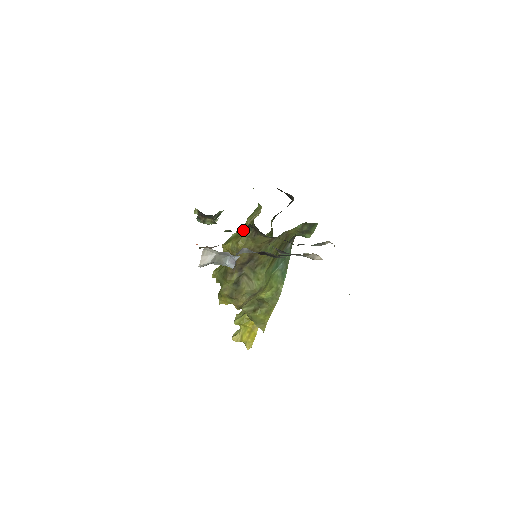
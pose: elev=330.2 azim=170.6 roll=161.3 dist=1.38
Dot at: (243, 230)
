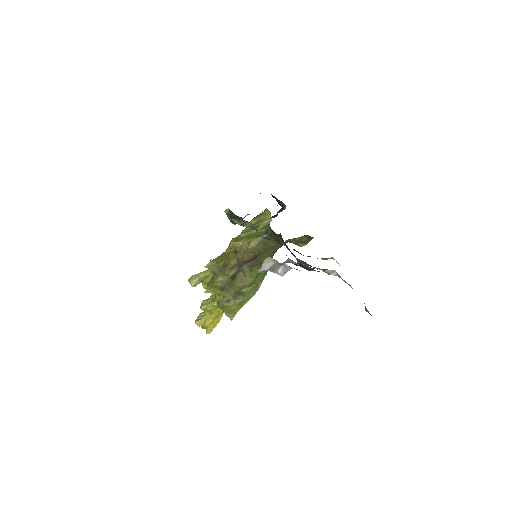
Dot at: (254, 232)
